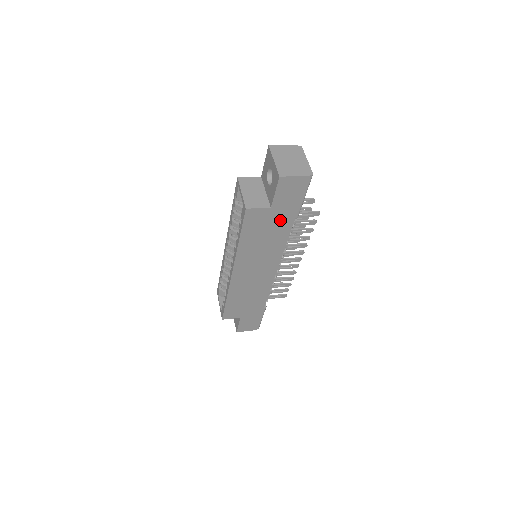
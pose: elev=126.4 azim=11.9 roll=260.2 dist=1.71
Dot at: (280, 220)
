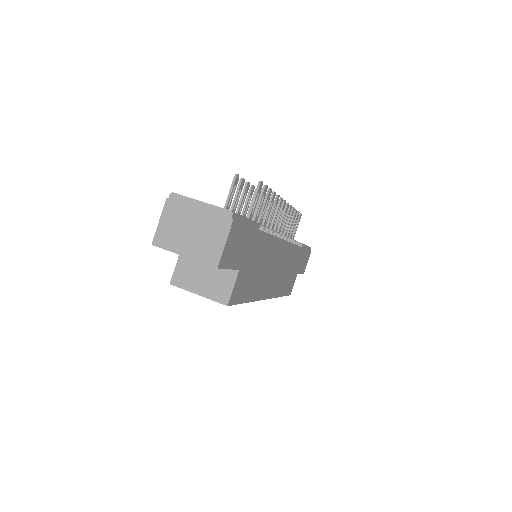
Dot at: (253, 252)
